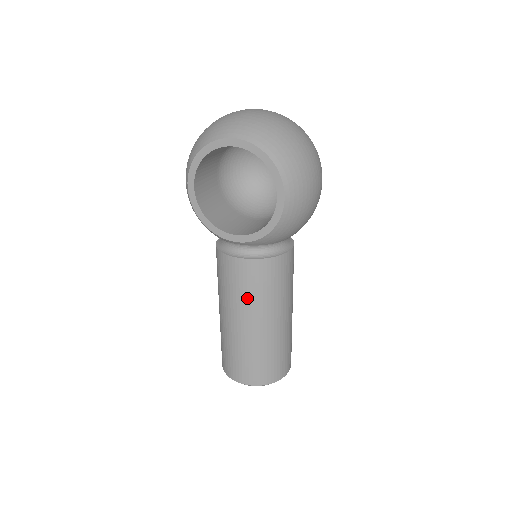
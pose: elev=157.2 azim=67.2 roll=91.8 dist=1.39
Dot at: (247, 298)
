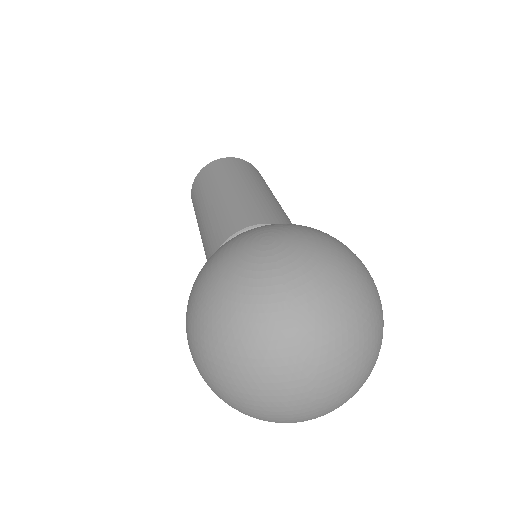
Dot at: occluded
